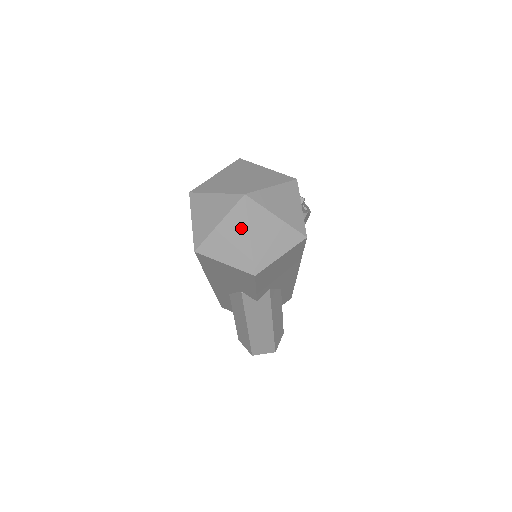
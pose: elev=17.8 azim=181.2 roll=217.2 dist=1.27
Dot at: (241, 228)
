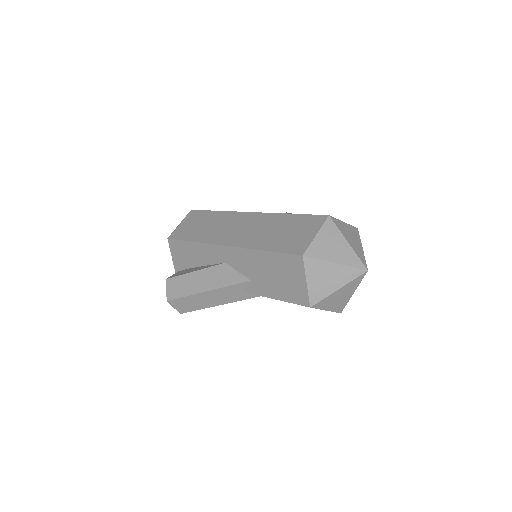
Dot at: (342, 280)
